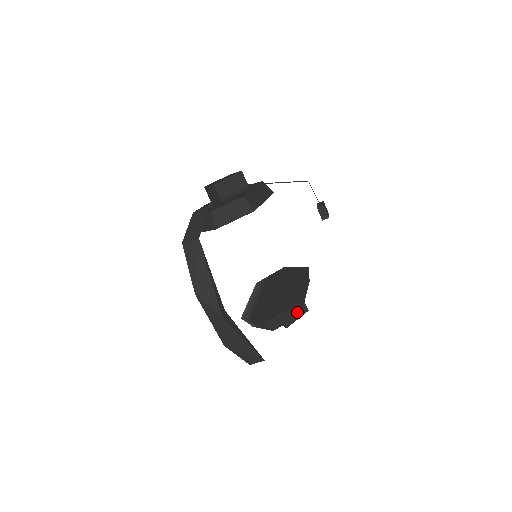
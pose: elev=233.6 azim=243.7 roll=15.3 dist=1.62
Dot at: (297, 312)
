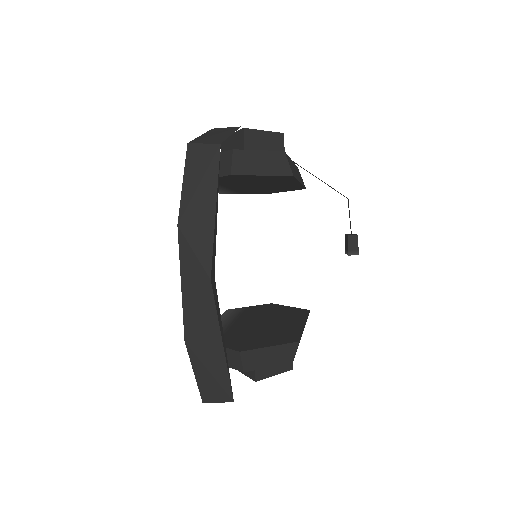
Dot at: (289, 356)
